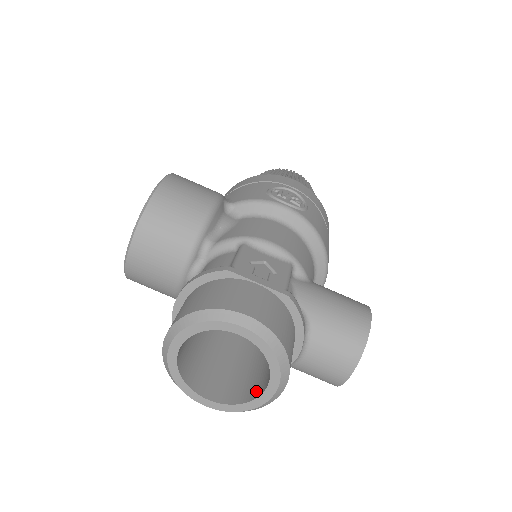
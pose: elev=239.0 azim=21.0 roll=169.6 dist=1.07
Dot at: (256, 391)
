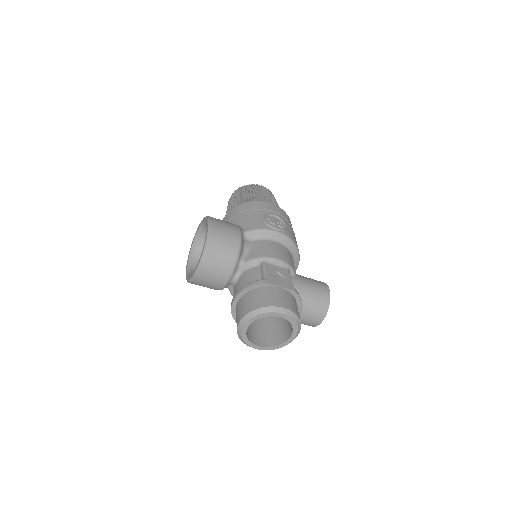
Dot at: (283, 339)
